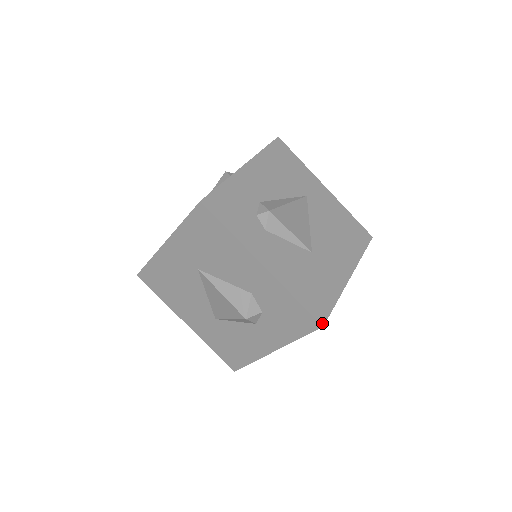
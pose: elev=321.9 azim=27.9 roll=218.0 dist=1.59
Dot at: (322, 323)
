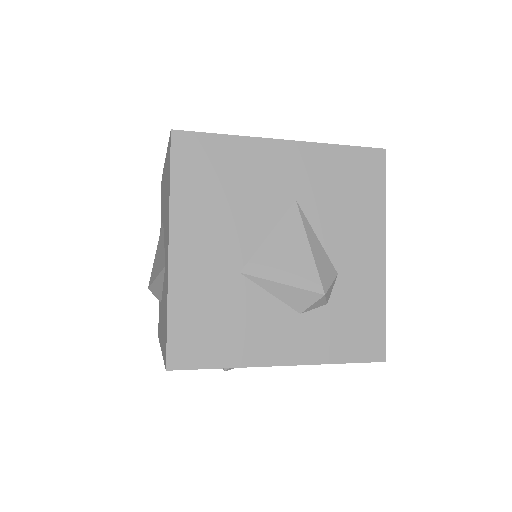
Dot at: (384, 357)
